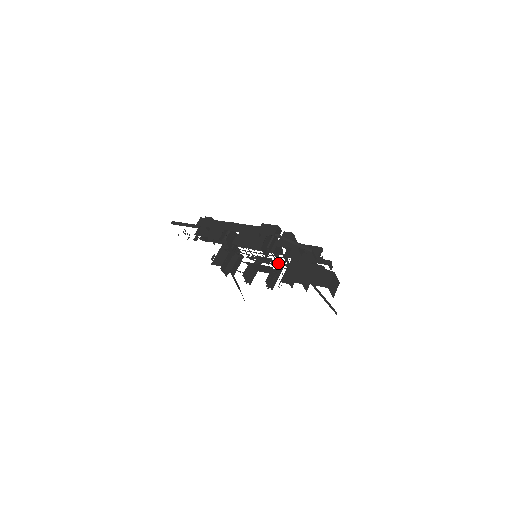
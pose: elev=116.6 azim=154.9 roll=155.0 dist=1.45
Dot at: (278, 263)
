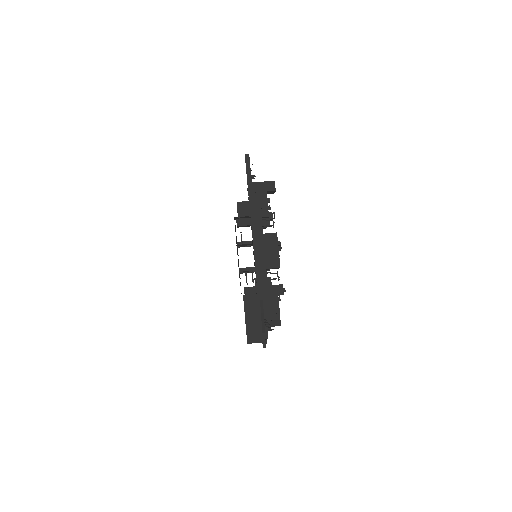
Dot at: occluded
